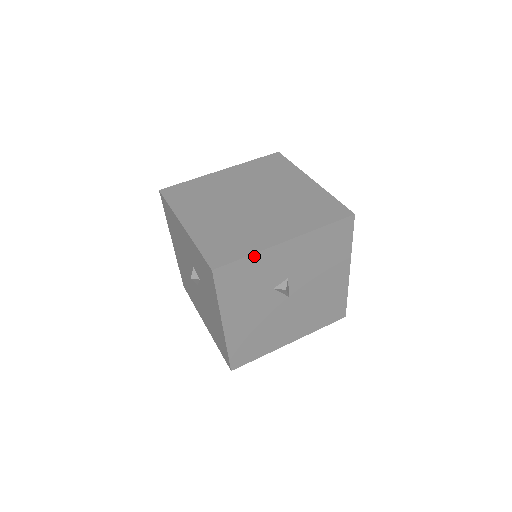
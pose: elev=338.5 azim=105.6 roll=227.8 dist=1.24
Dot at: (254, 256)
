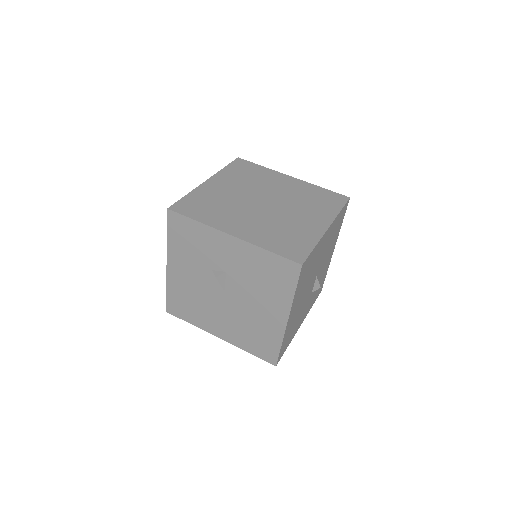
Dot at: (201, 225)
